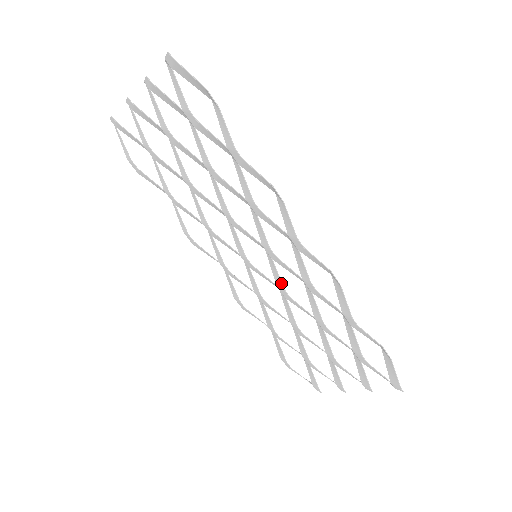
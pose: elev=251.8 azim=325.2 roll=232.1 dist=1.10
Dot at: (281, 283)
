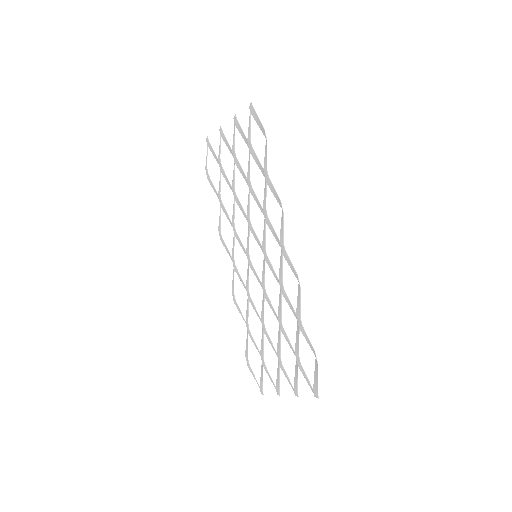
Dot at: (264, 280)
